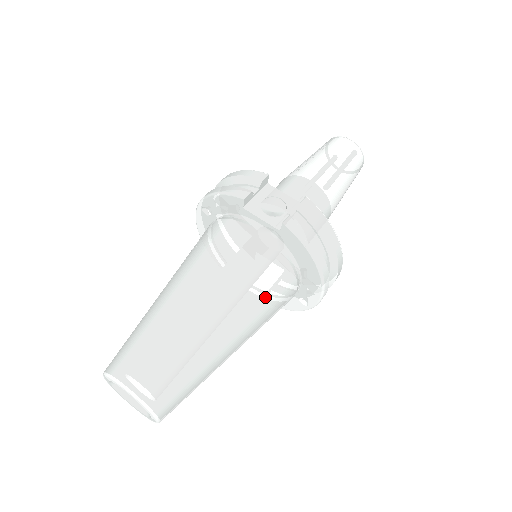
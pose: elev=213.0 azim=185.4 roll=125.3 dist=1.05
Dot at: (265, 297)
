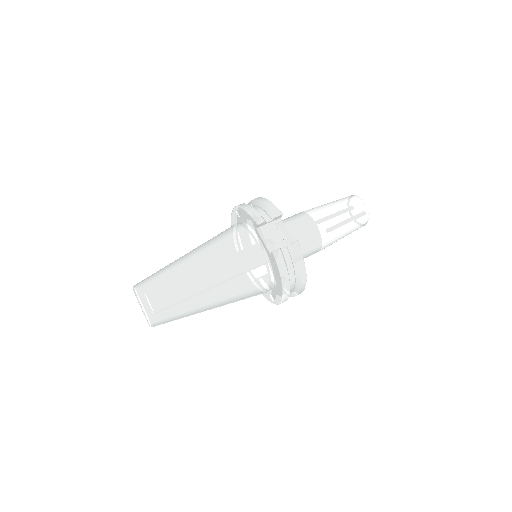
Dot at: (243, 288)
